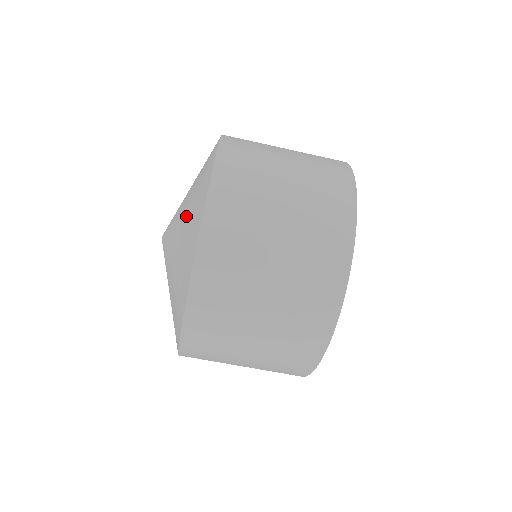
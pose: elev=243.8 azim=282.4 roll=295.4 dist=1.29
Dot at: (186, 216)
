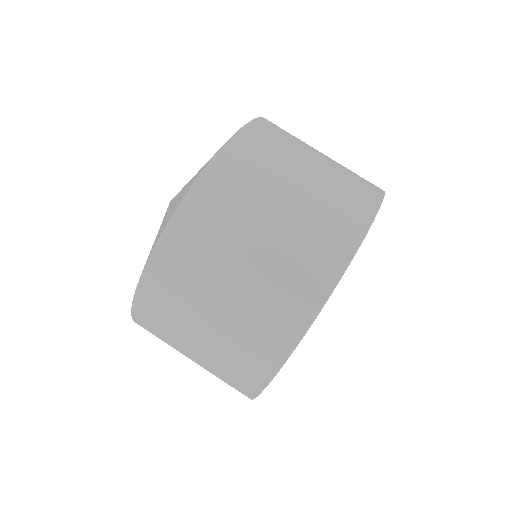
Dot at: (189, 182)
